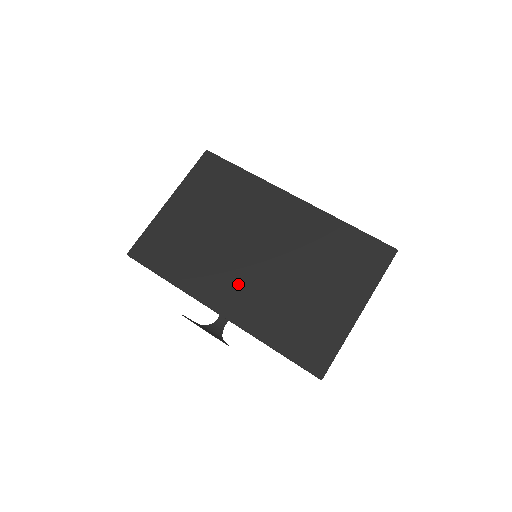
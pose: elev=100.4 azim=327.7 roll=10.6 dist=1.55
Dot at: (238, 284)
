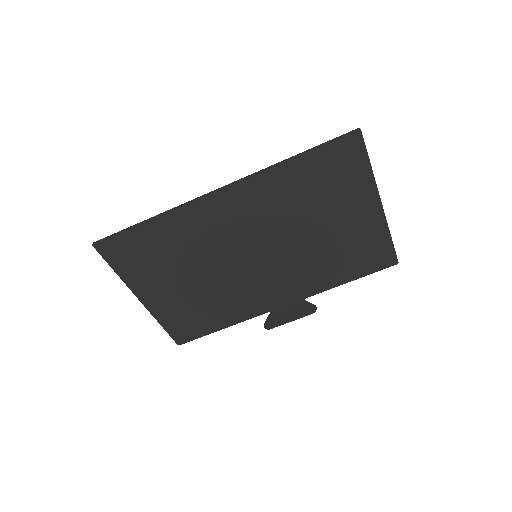
Dot at: (272, 283)
